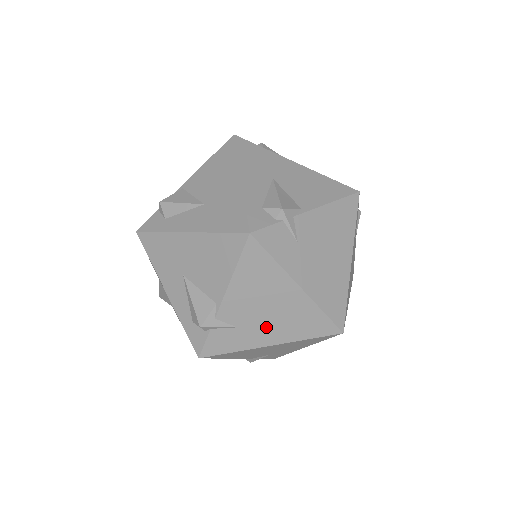
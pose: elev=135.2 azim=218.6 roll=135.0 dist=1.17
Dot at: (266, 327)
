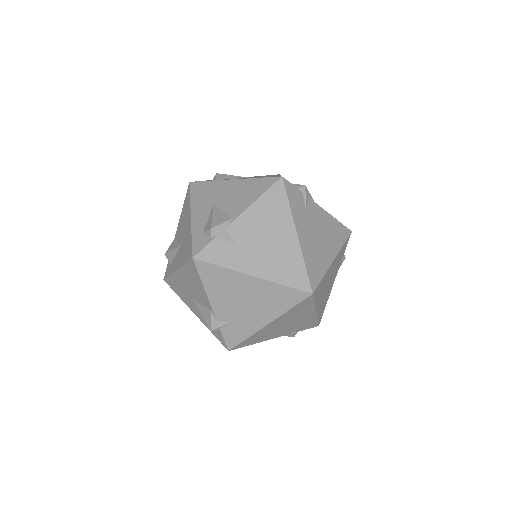
Dot at: (254, 313)
